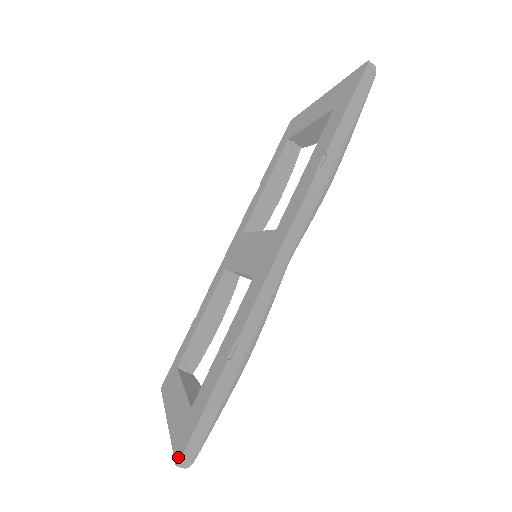
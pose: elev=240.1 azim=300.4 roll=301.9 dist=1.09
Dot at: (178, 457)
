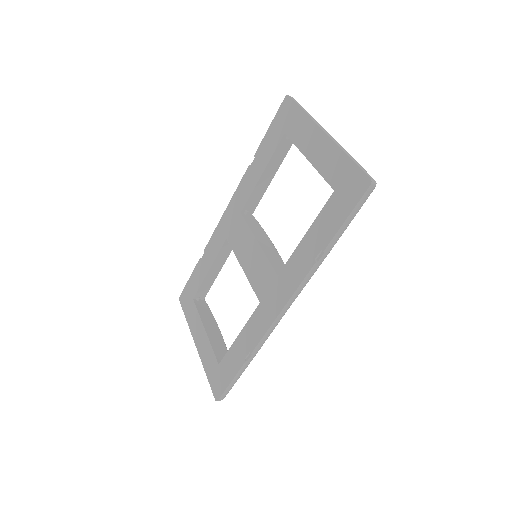
Dot at: (216, 396)
